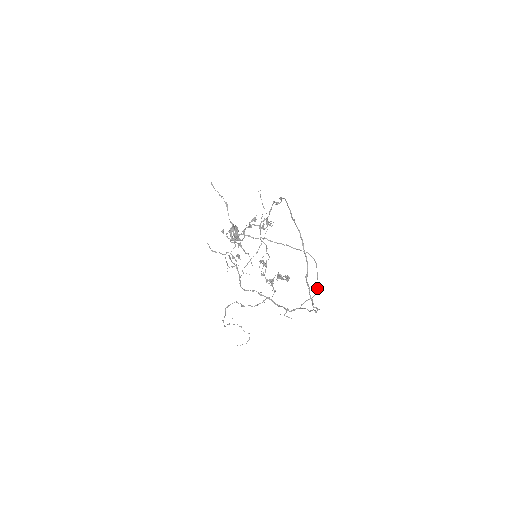
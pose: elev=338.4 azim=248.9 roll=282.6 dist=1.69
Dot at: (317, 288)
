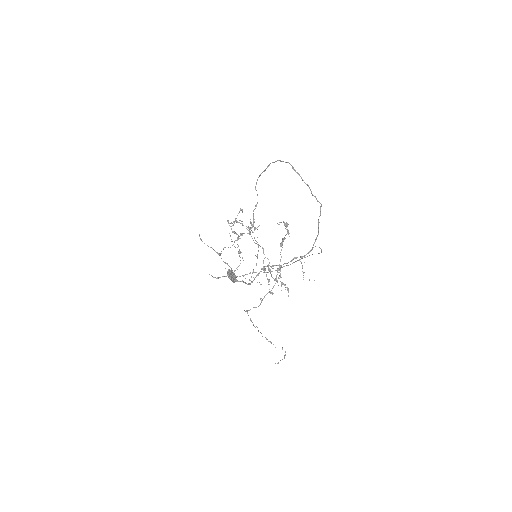
Dot at: (321, 252)
